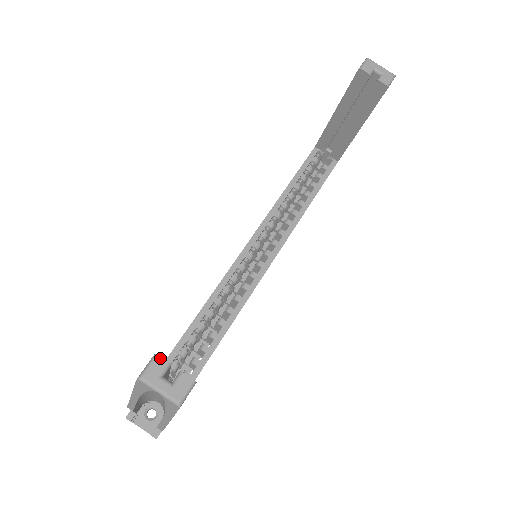
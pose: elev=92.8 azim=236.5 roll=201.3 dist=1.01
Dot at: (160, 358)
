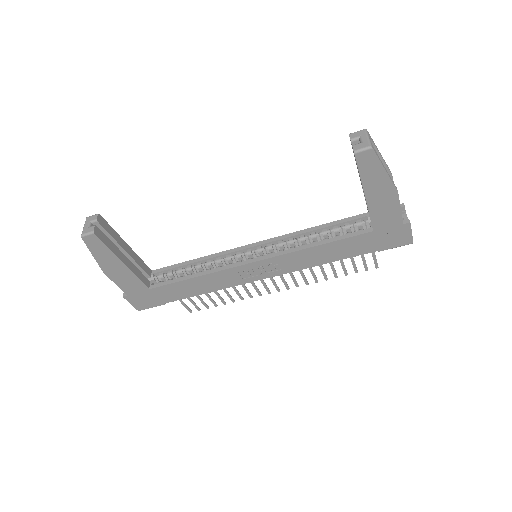
Dot at: (97, 215)
